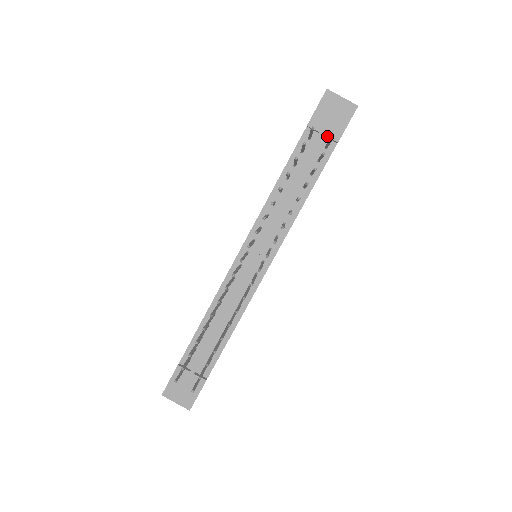
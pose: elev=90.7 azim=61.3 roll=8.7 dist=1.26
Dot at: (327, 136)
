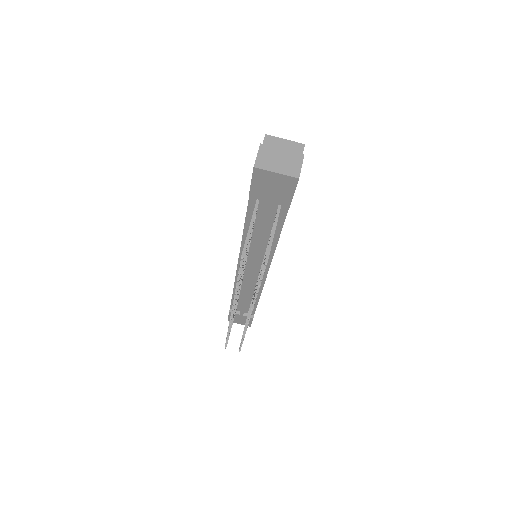
Dot at: (275, 203)
